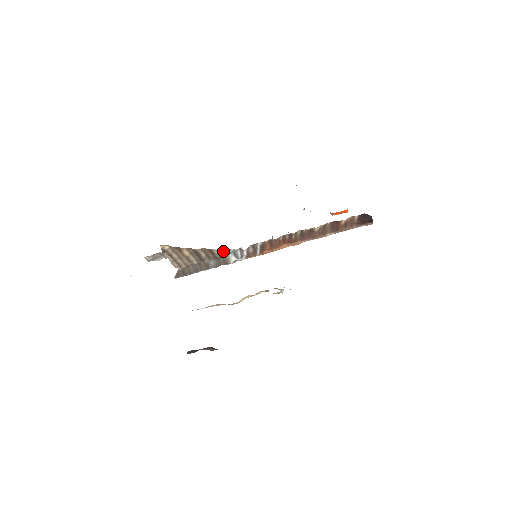
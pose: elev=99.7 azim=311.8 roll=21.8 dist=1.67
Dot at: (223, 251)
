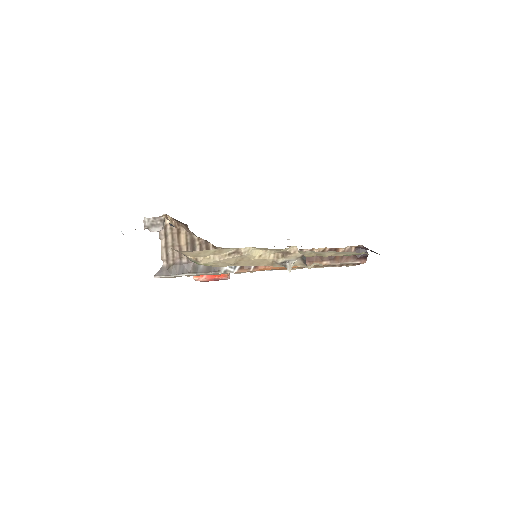
Dot at: occluded
